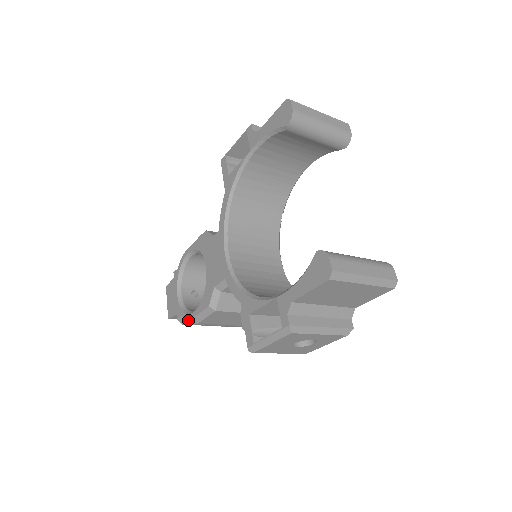
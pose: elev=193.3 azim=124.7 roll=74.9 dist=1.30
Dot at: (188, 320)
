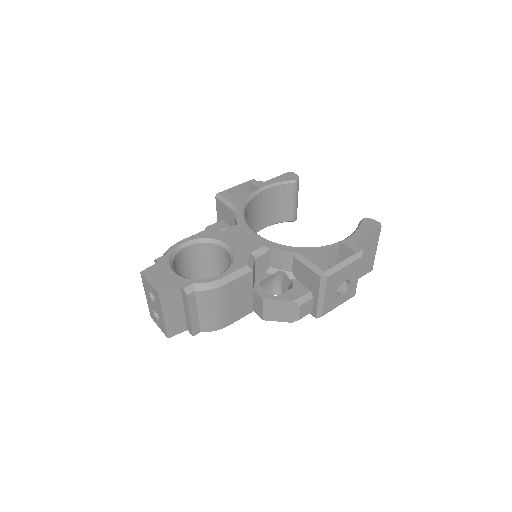
Dot at: (209, 283)
